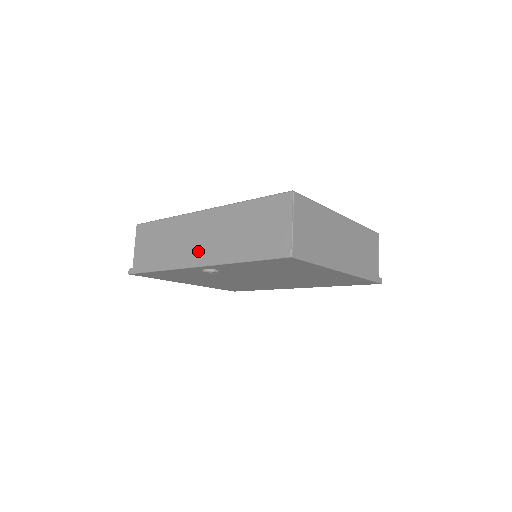
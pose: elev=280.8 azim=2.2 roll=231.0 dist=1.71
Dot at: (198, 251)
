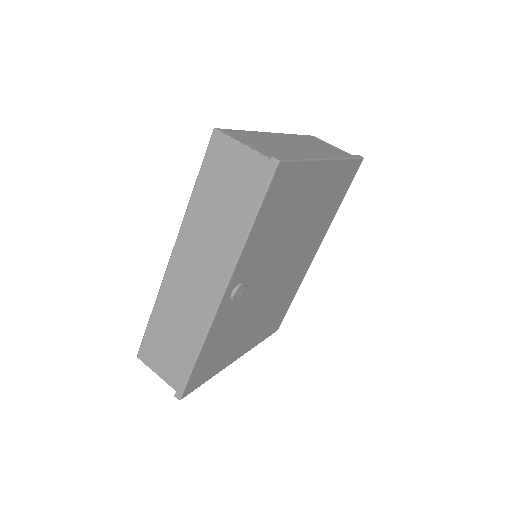
Dot at: (207, 287)
